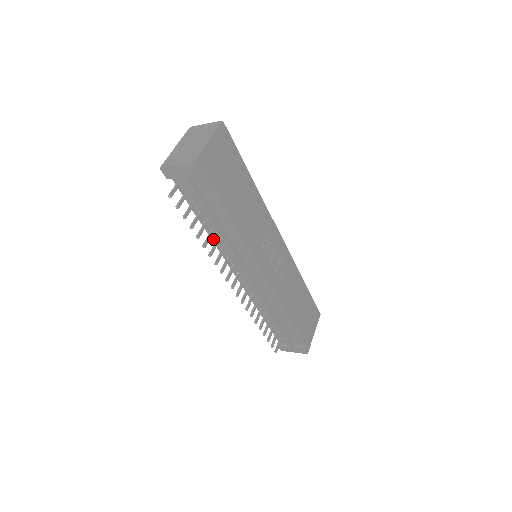
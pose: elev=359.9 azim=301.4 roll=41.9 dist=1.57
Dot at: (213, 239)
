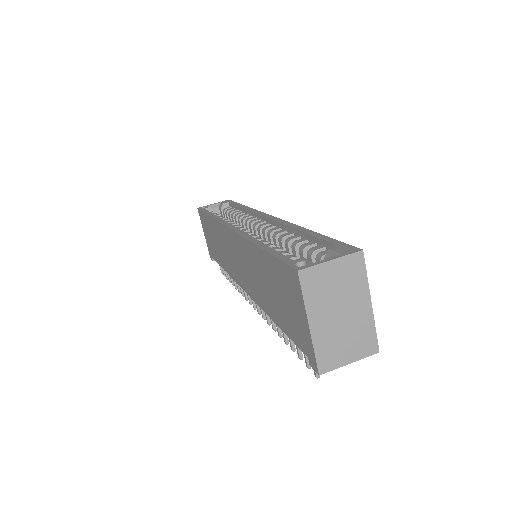
Dot at: occluded
